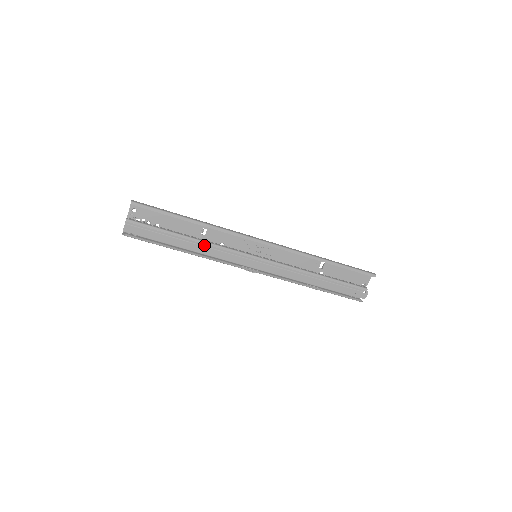
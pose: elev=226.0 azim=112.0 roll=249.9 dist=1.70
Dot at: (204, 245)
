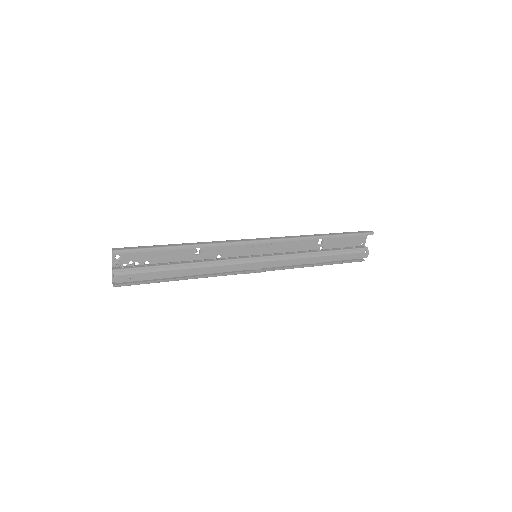
Dot at: (203, 266)
